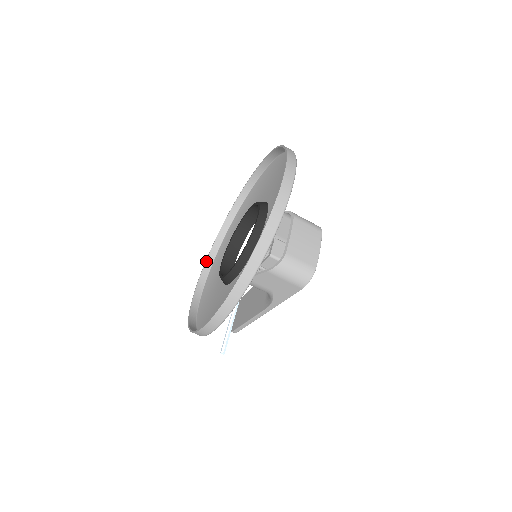
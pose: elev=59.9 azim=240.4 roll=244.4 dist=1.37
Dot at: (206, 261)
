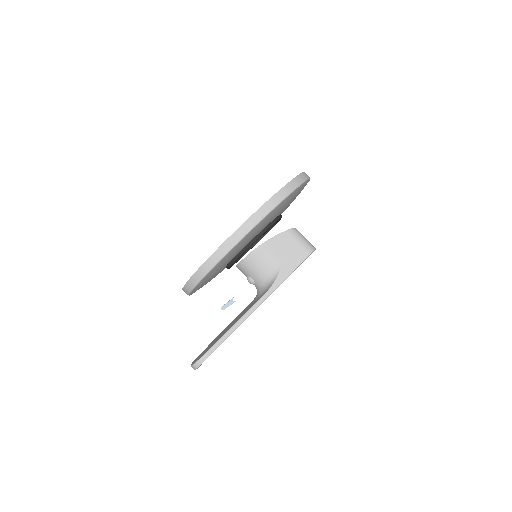
Dot at: occluded
